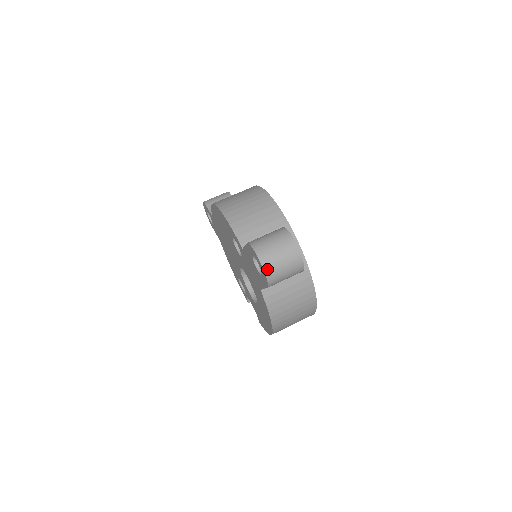
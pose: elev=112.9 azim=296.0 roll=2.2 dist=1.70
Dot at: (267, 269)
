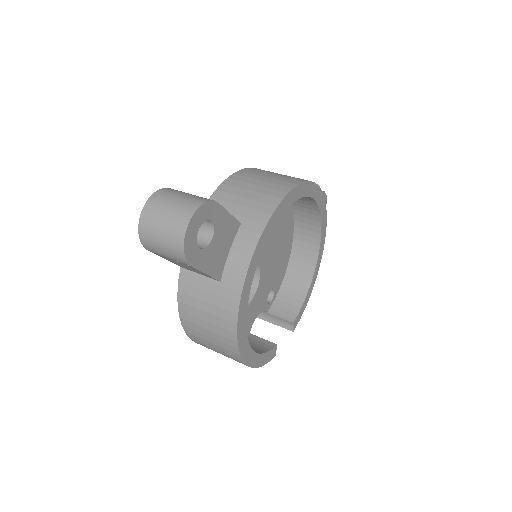
Dot at: (143, 220)
